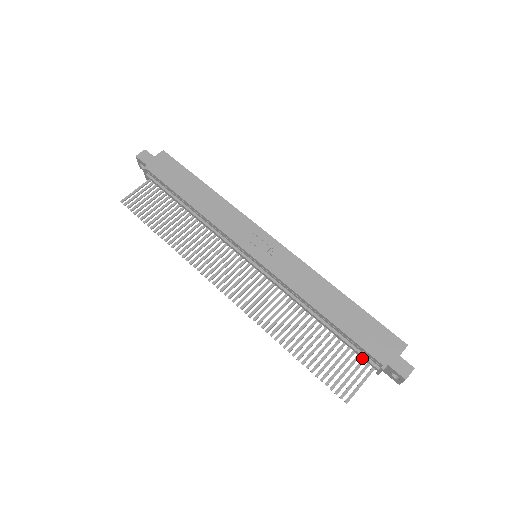
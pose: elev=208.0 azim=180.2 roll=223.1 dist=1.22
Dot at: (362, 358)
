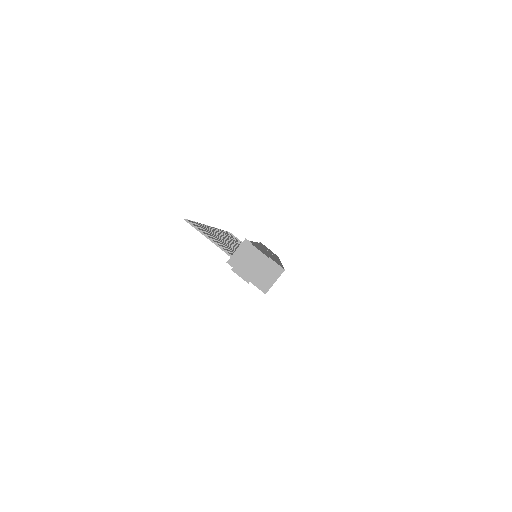
Dot at: occluded
